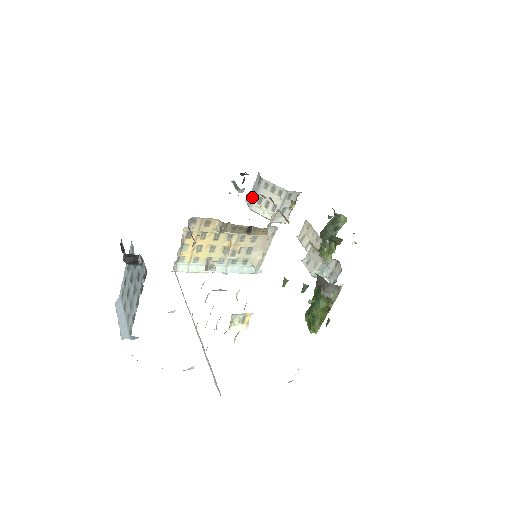
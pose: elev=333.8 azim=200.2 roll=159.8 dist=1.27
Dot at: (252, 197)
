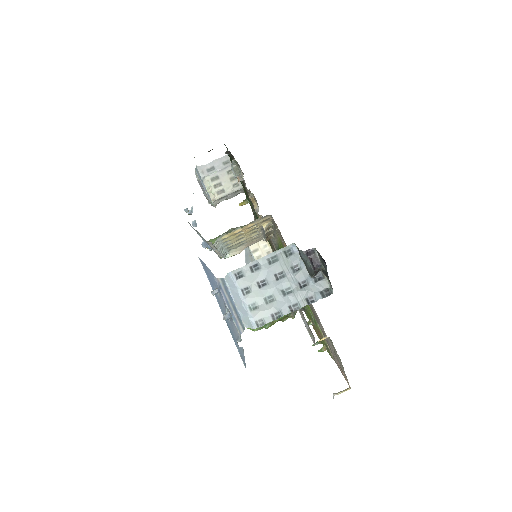
Dot at: (207, 169)
